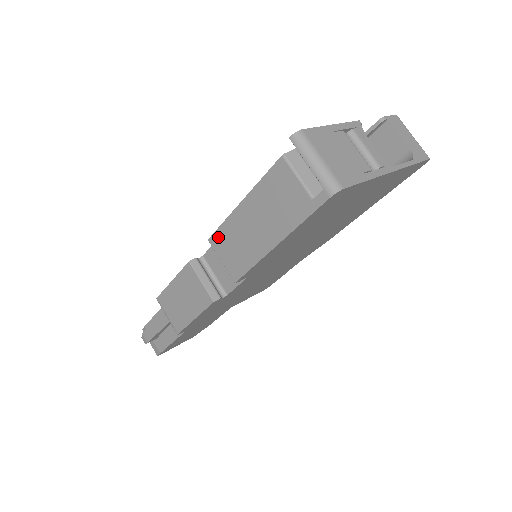
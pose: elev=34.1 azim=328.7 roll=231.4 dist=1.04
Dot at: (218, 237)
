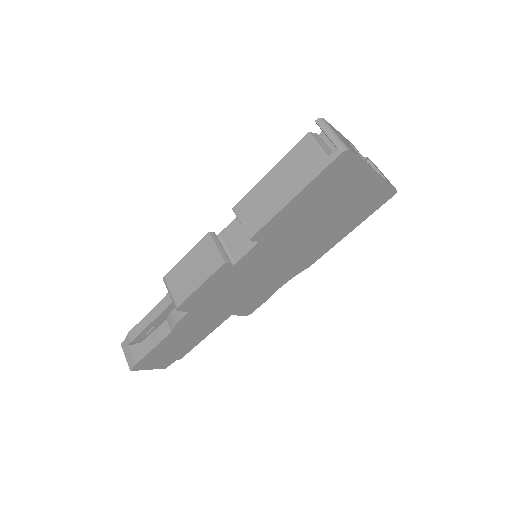
Dot at: (242, 204)
